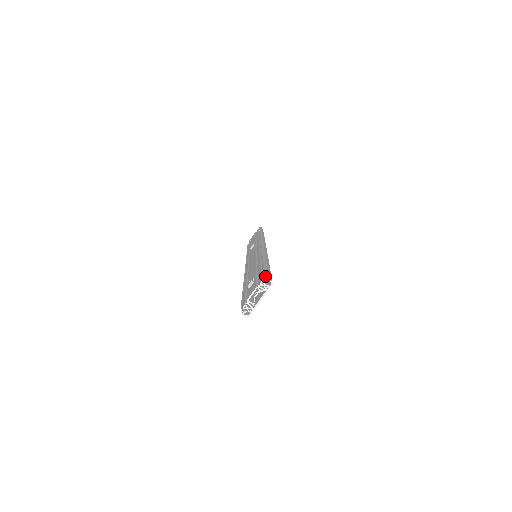
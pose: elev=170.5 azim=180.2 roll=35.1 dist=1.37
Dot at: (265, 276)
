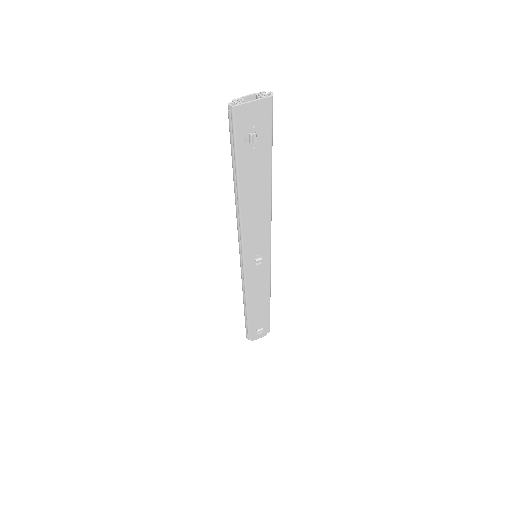
Dot at: occluded
